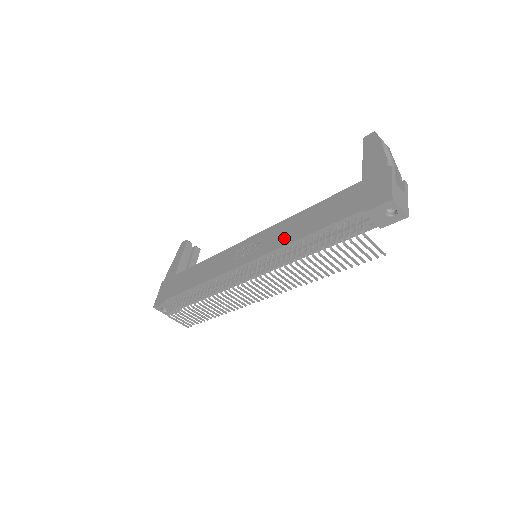
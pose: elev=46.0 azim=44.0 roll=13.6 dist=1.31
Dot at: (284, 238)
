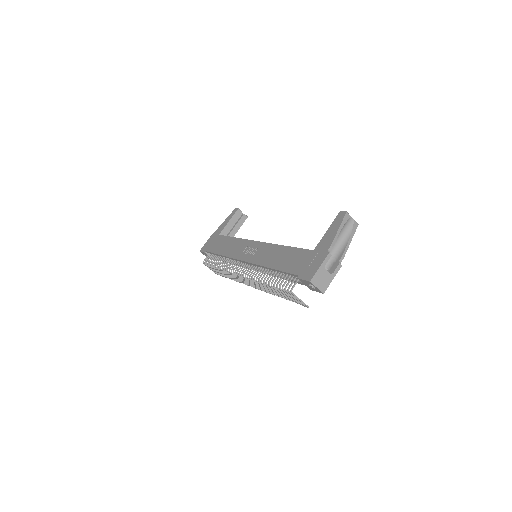
Dot at: (265, 260)
